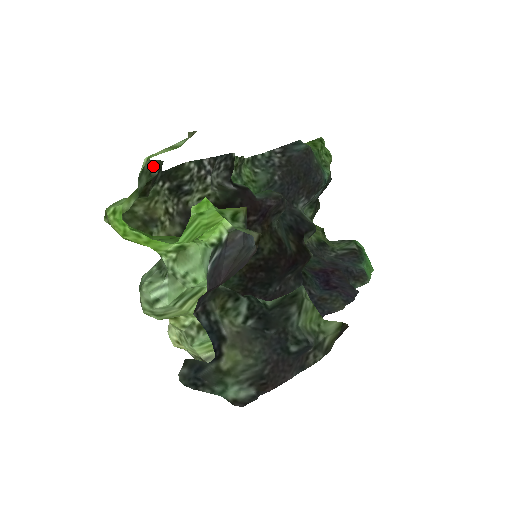
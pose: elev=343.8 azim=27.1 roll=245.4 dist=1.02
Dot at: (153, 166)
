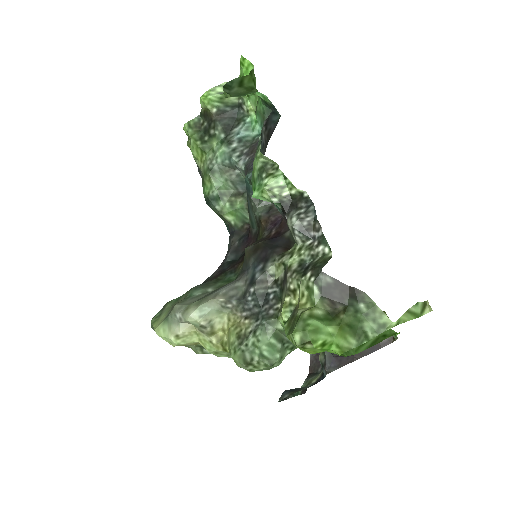
Dot at: (372, 309)
